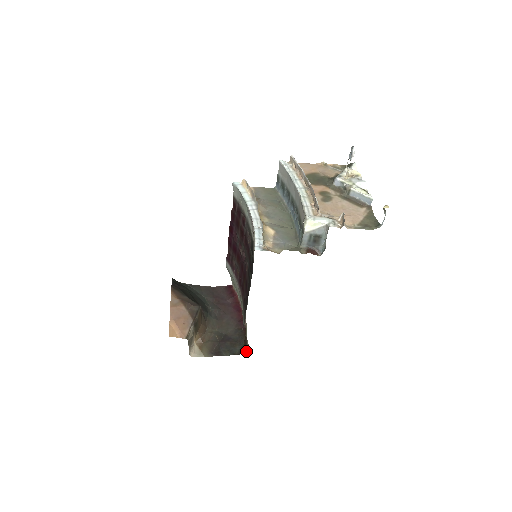
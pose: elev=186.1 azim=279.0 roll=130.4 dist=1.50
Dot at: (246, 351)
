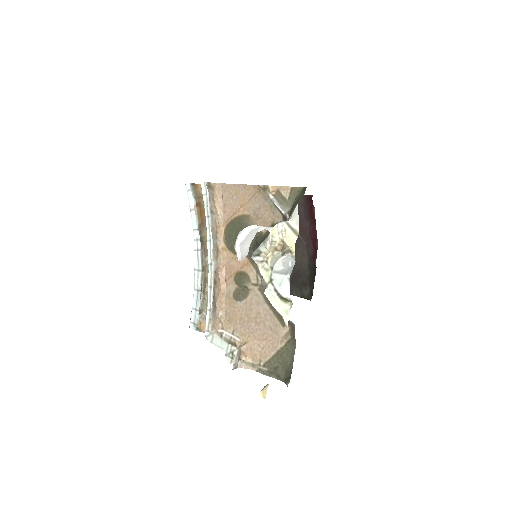
Dot at: occluded
